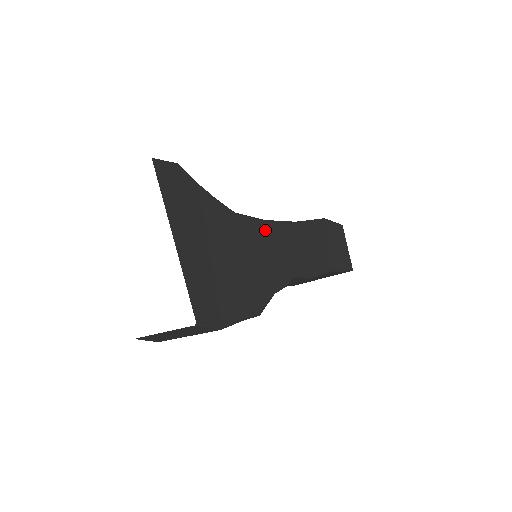
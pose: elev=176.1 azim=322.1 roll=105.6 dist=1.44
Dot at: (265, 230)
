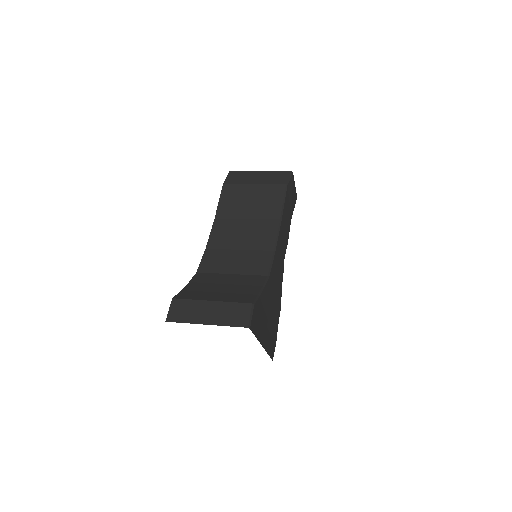
Dot at: (276, 258)
